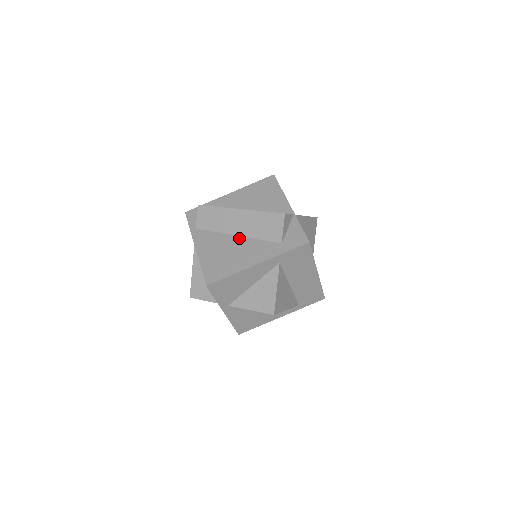
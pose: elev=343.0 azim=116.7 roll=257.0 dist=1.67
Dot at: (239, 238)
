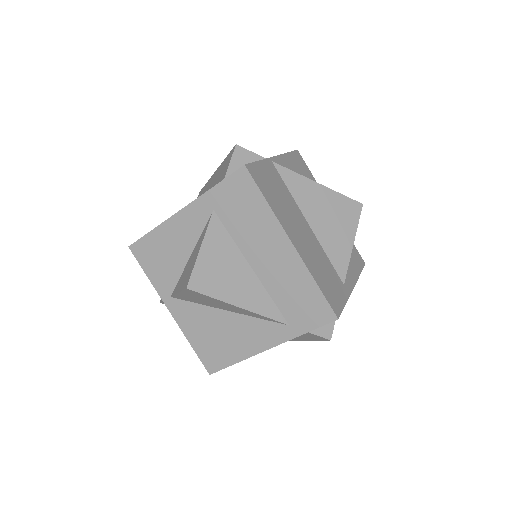
Dot at: occluded
